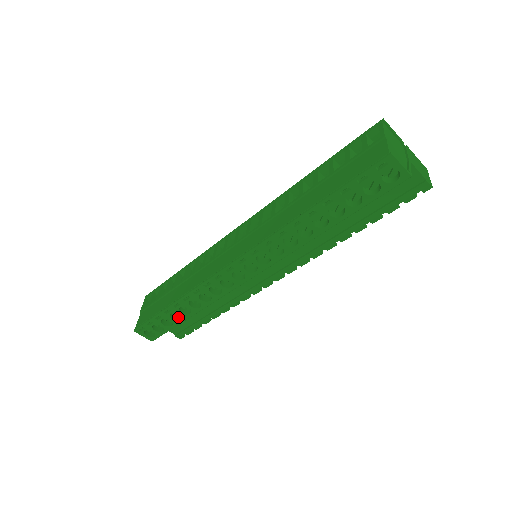
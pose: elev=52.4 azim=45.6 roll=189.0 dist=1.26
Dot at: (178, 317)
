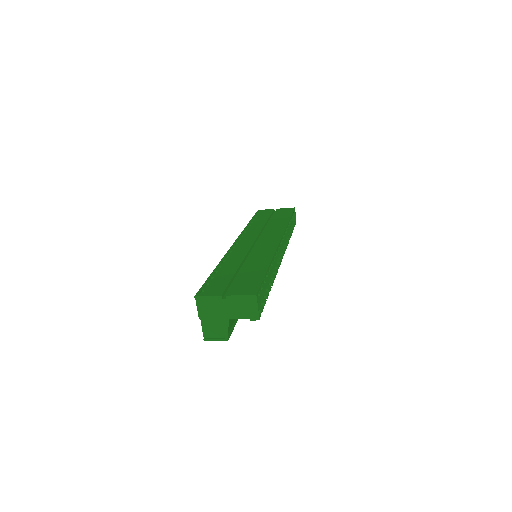
Dot at: occluded
